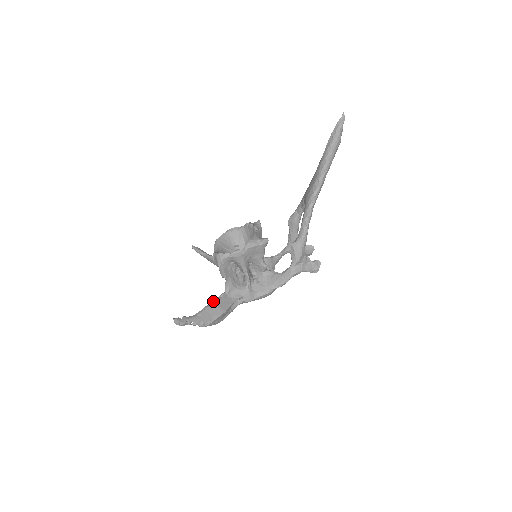
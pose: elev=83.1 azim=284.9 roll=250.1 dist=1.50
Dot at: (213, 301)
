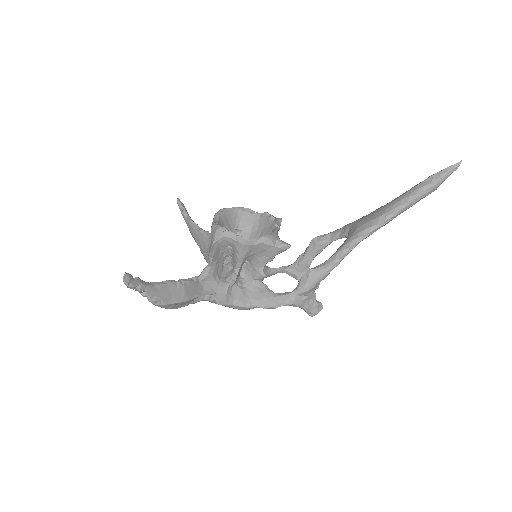
Dot at: (181, 279)
